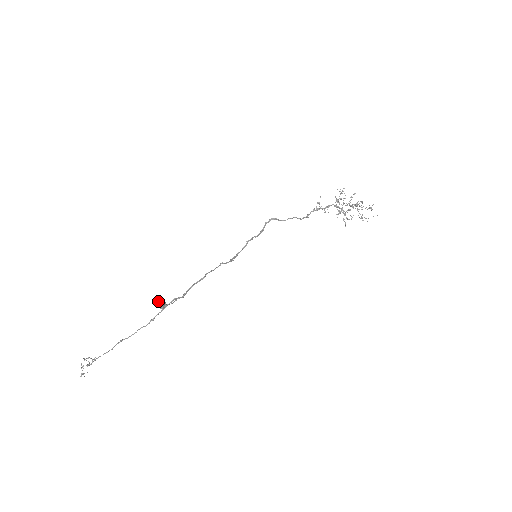
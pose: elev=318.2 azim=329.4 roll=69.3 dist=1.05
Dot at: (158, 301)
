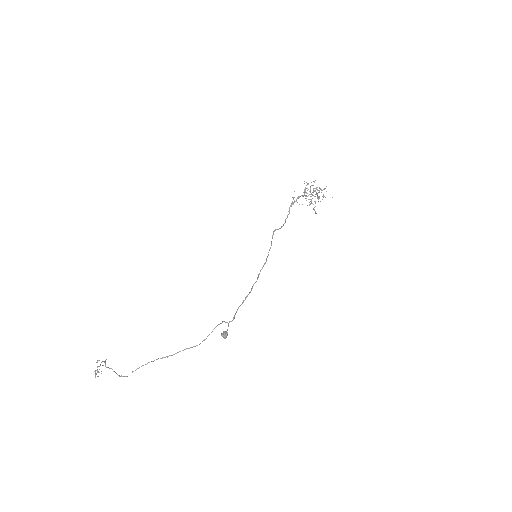
Dot at: (225, 334)
